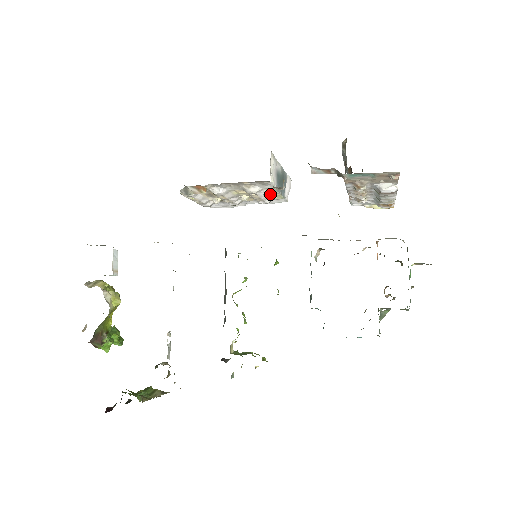
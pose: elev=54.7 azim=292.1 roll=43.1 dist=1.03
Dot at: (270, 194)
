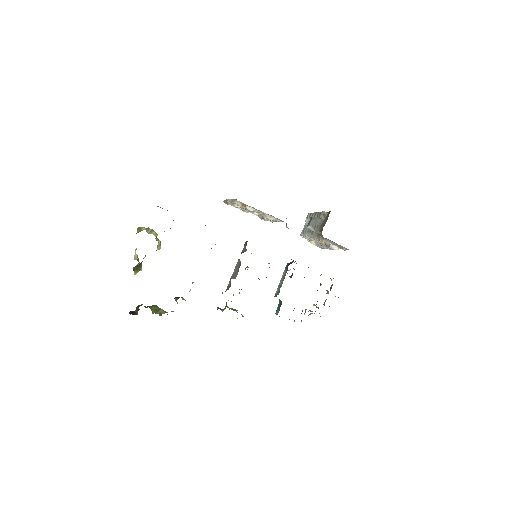
Dot at: occluded
